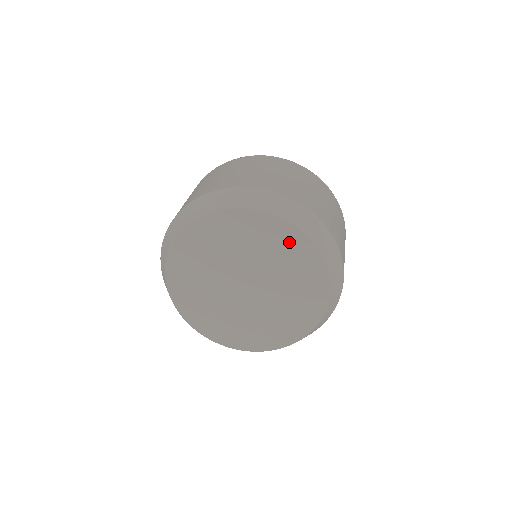
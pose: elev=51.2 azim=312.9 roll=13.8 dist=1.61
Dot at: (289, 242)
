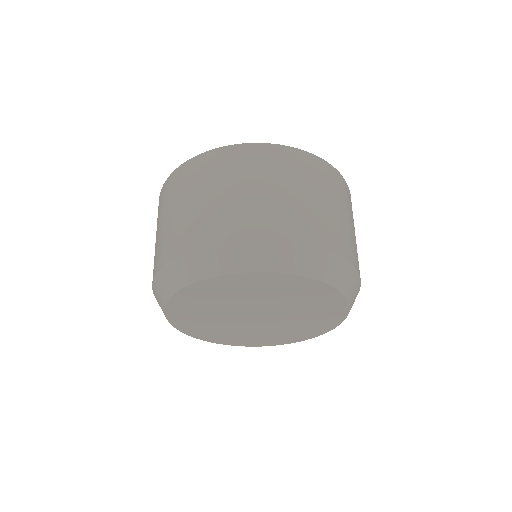
Dot at: (329, 304)
